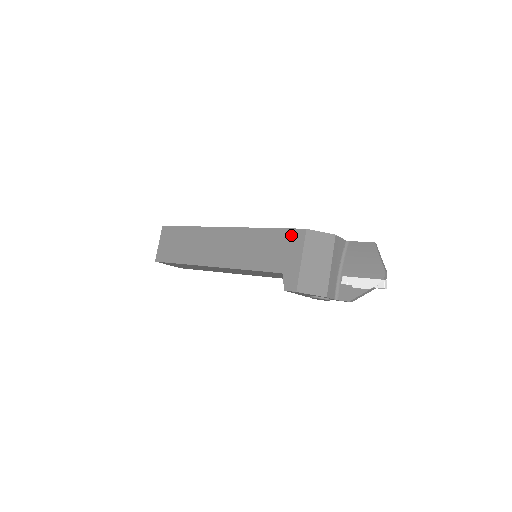
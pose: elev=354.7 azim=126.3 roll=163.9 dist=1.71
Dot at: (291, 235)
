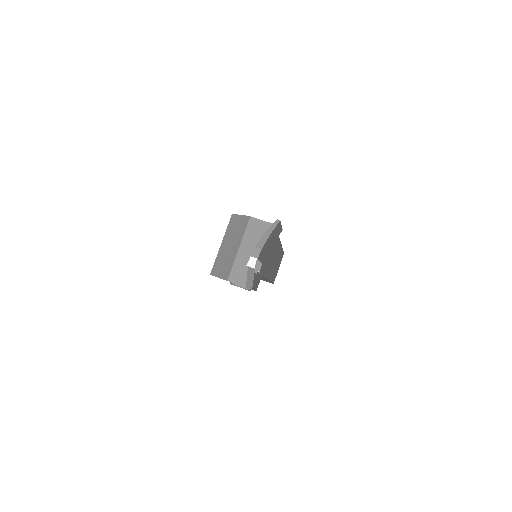
Dot at: occluded
